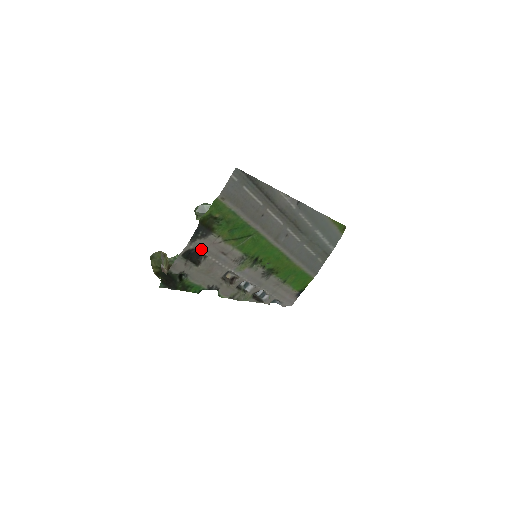
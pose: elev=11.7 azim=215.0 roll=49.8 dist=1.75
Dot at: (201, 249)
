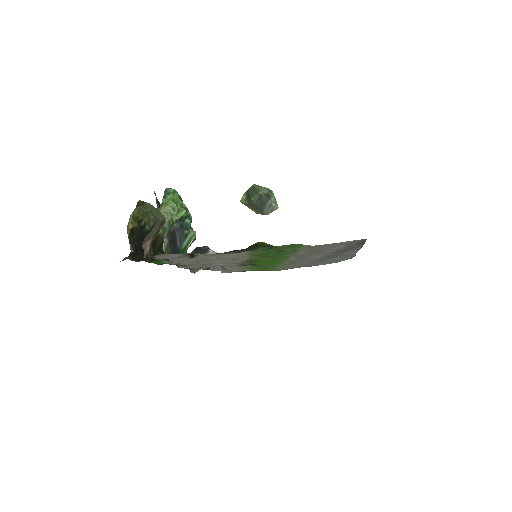
Dot at: (217, 255)
